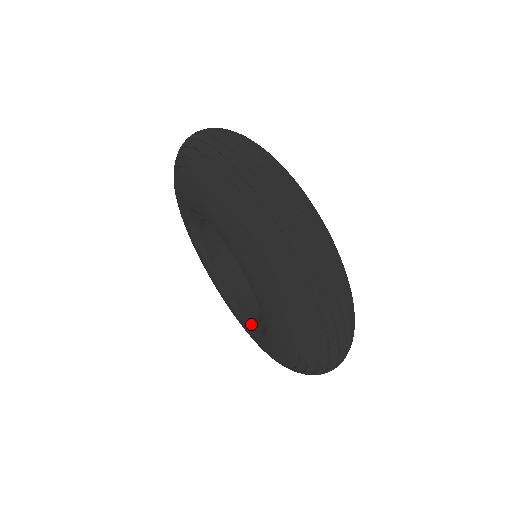
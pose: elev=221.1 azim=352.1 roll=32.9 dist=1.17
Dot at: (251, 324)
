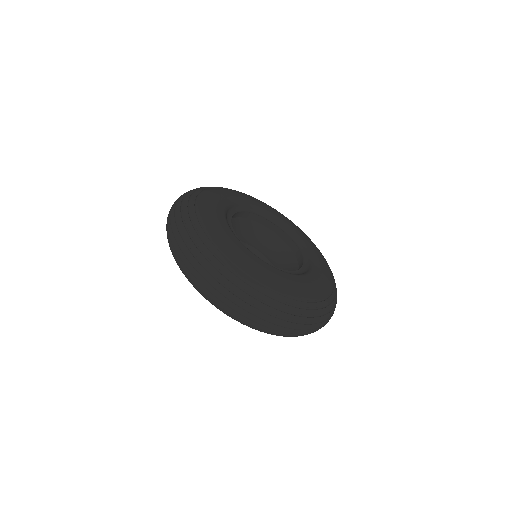
Dot at: occluded
